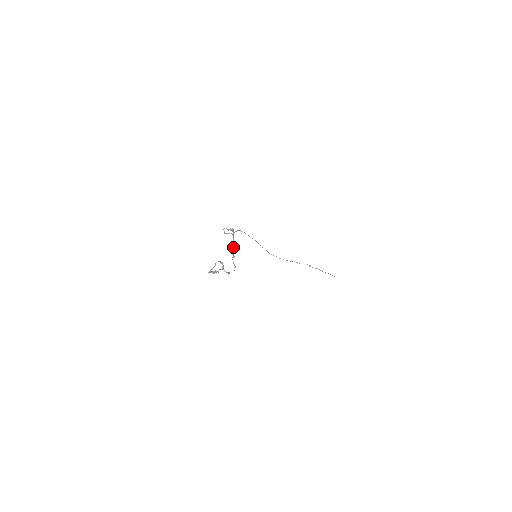
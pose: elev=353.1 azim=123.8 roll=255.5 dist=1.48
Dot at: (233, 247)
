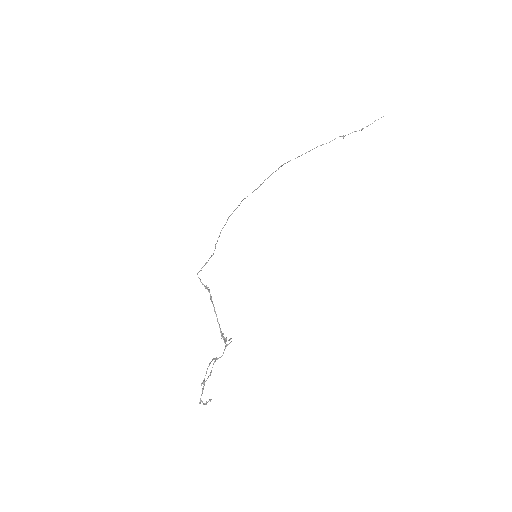
Dot at: occluded
